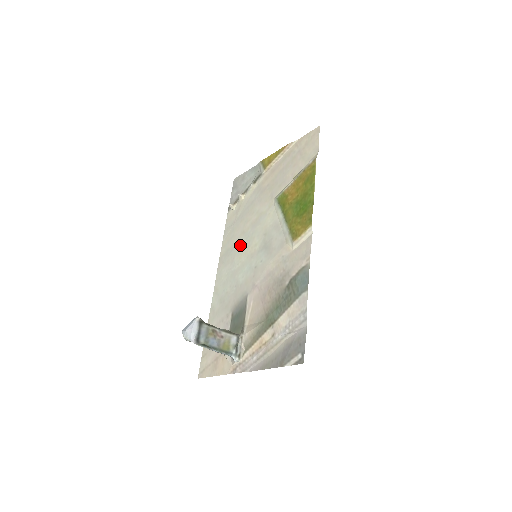
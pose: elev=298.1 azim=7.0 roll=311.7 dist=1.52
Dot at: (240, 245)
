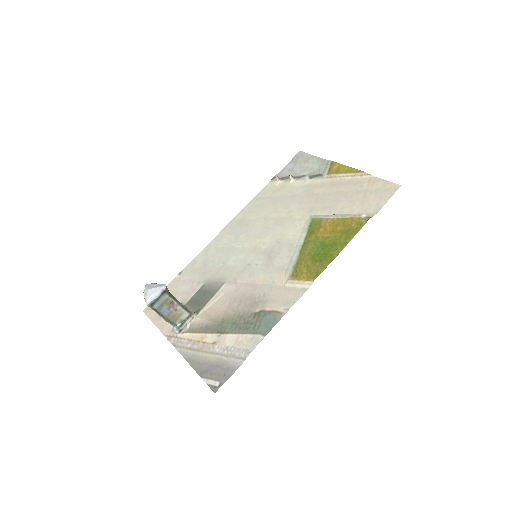
Dot at: (254, 228)
